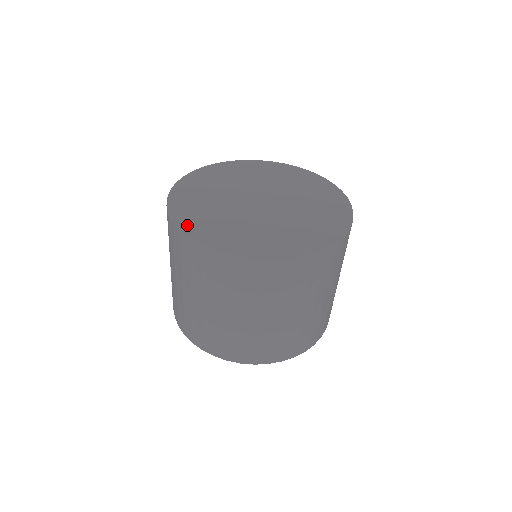
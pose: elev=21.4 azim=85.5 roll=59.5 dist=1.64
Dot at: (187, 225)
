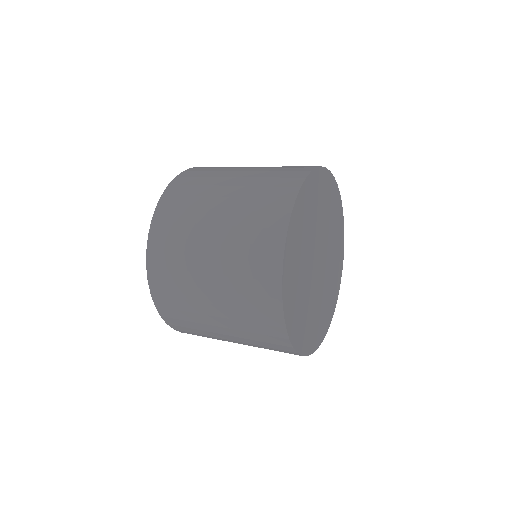
Dot at: (292, 329)
